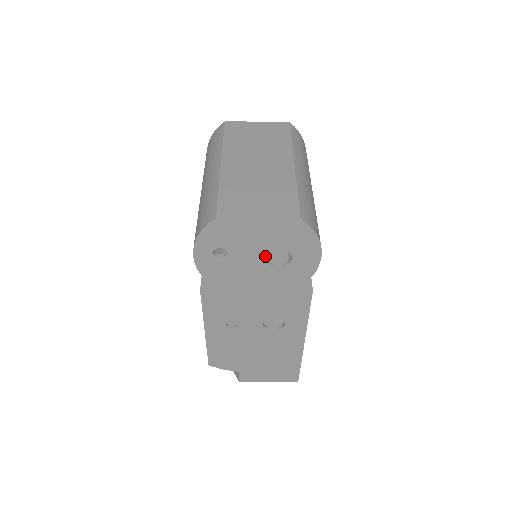
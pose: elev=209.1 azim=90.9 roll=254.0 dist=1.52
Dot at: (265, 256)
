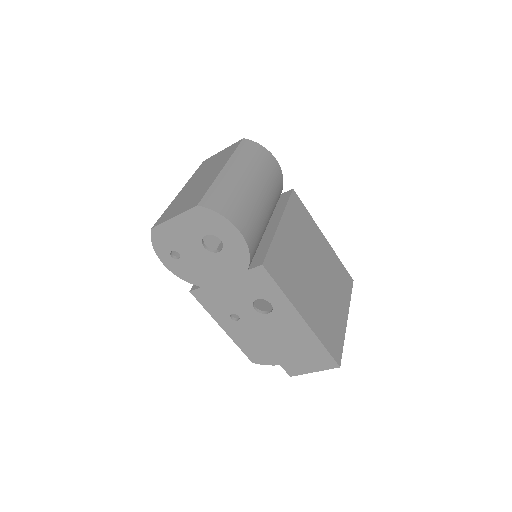
Dot at: (203, 246)
